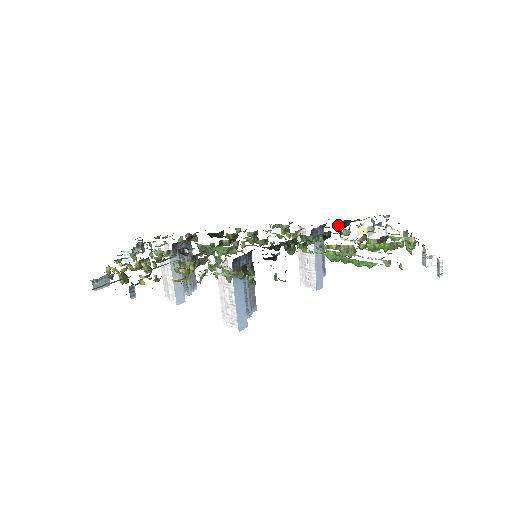
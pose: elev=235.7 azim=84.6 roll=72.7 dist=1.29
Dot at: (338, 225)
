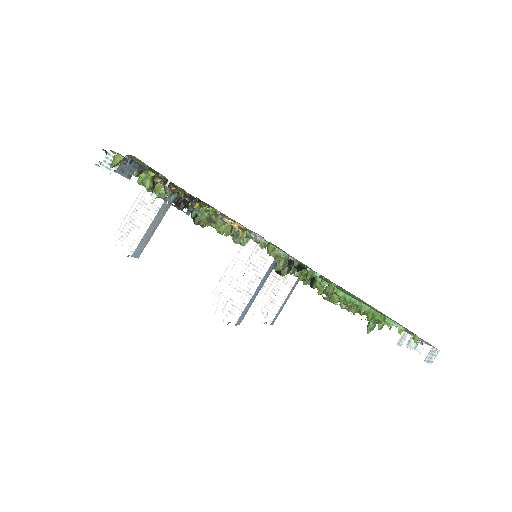
Dot at: occluded
